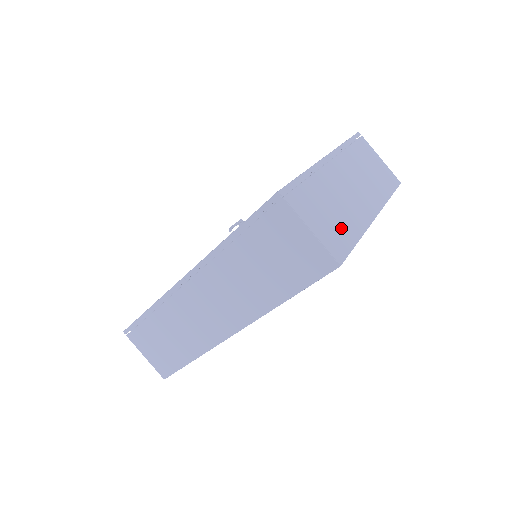
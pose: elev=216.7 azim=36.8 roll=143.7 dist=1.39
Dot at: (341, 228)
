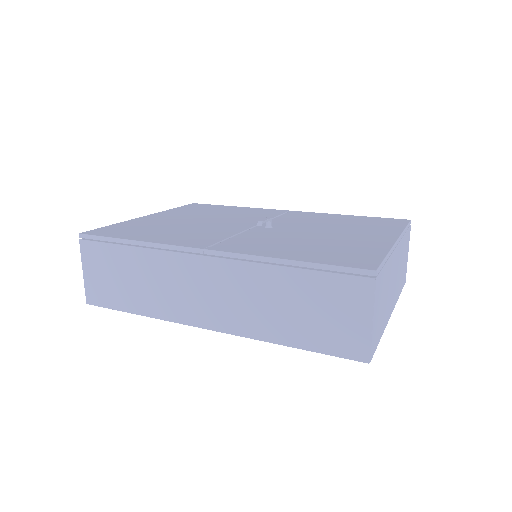
Dot at: (381, 322)
